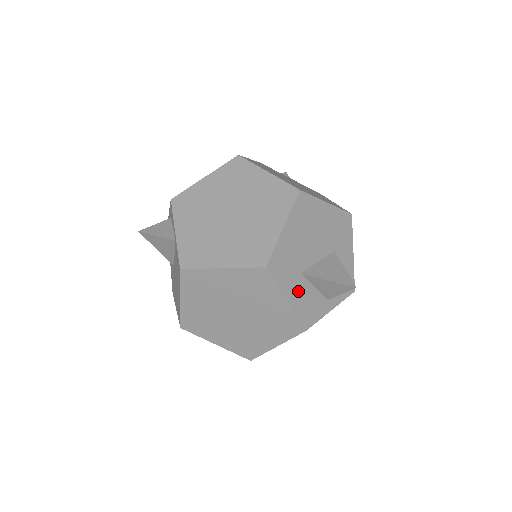
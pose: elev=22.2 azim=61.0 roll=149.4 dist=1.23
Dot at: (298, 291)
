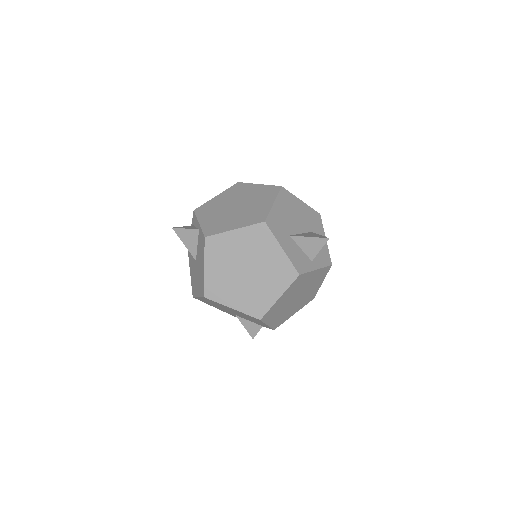
Dot at: (289, 246)
